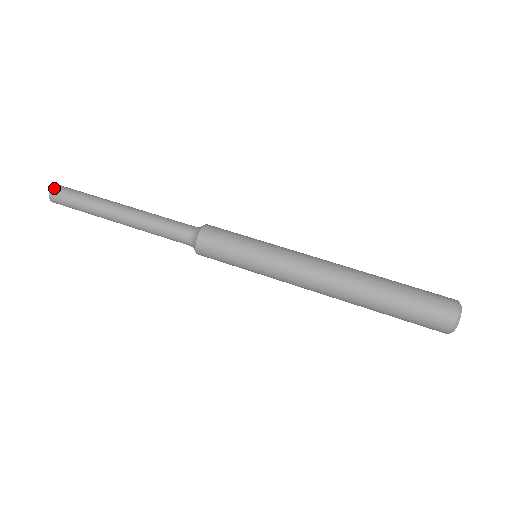
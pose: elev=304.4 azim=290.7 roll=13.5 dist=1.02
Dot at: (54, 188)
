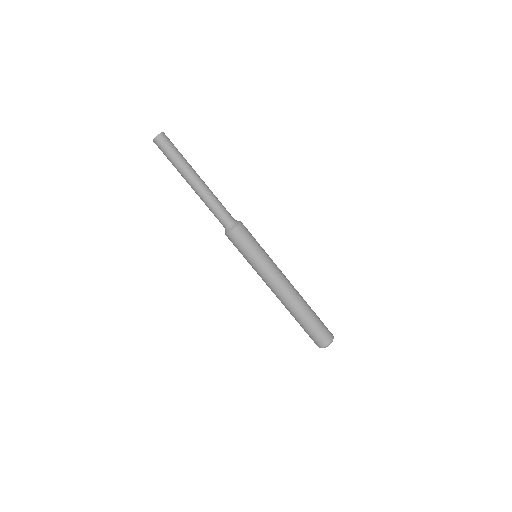
Dot at: (154, 141)
